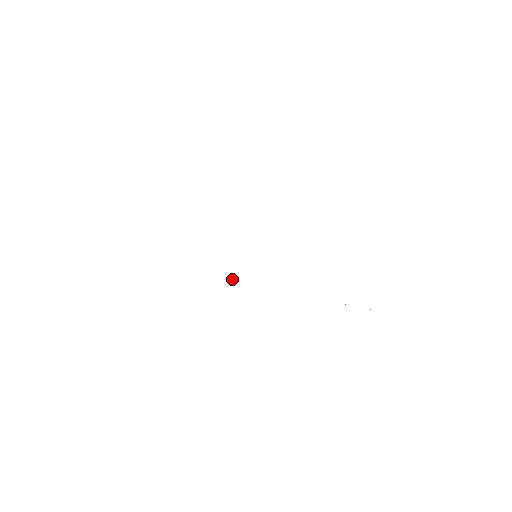
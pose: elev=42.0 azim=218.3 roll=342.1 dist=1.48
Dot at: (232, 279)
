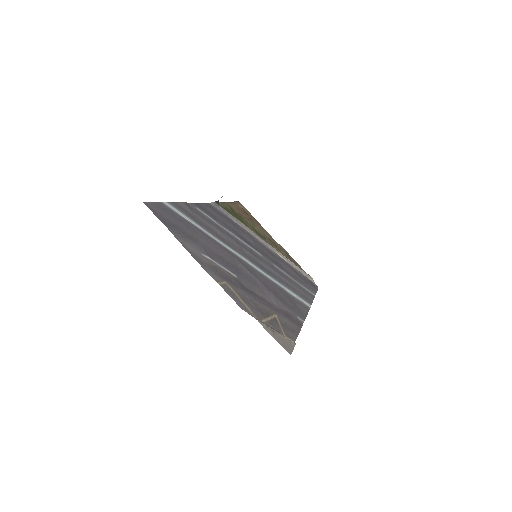
Dot at: (221, 197)
